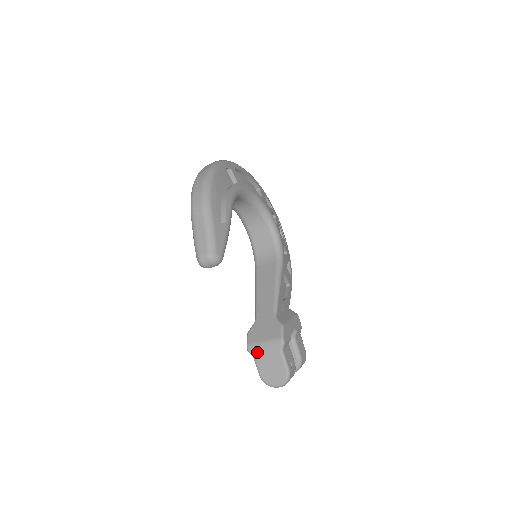
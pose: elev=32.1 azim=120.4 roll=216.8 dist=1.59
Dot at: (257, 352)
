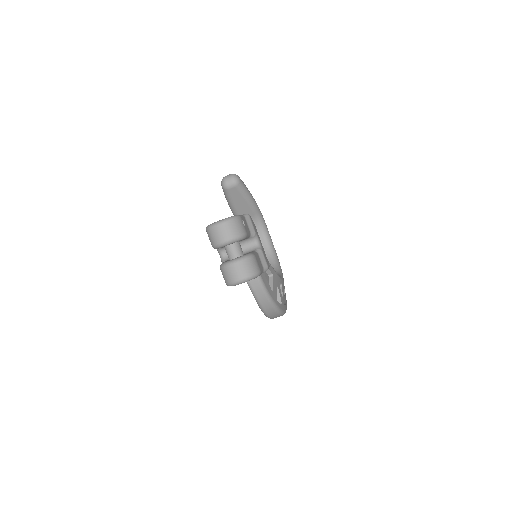
Dot at: occluded
